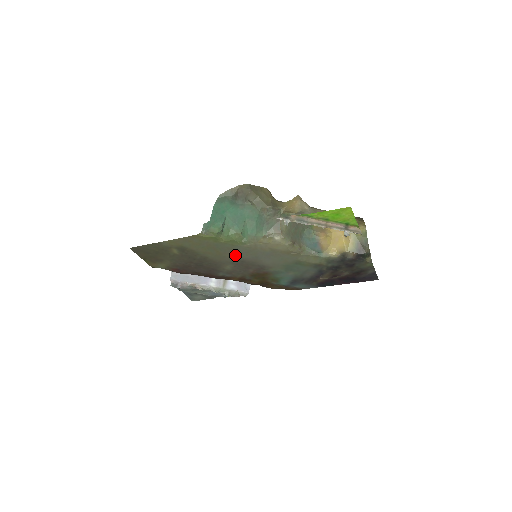
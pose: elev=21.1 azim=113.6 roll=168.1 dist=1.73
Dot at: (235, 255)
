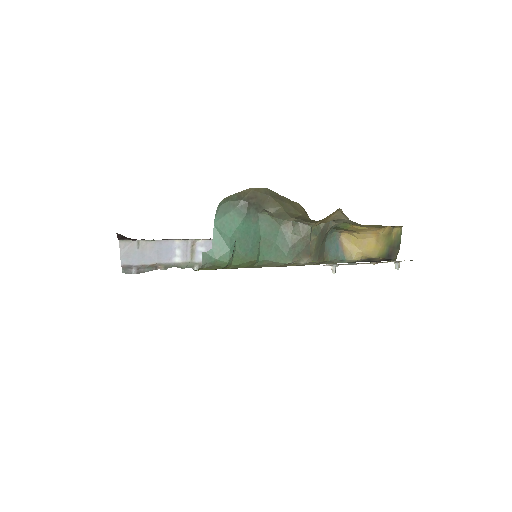
Dot at: occluded
